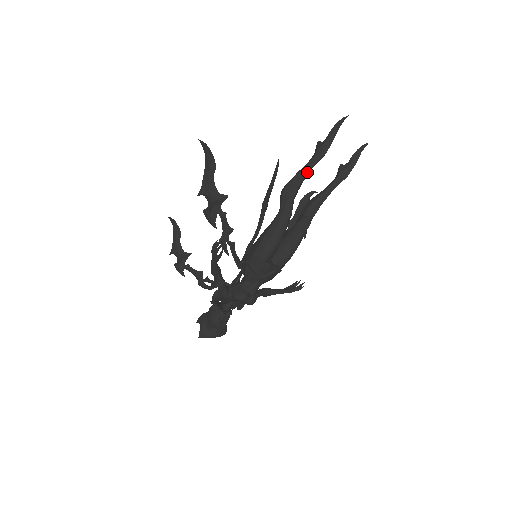
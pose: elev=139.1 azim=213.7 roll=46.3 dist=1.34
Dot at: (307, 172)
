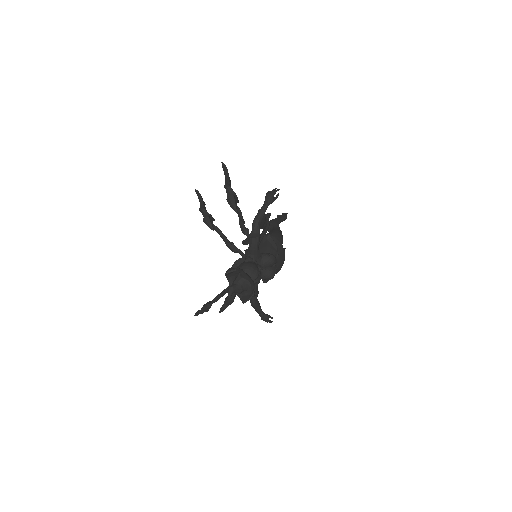
Dot at: (280, 220)
